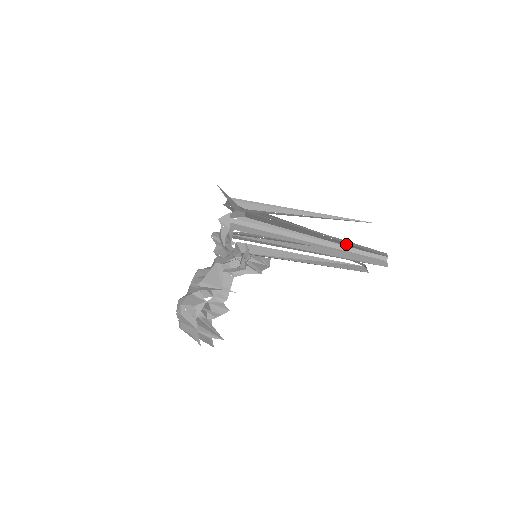
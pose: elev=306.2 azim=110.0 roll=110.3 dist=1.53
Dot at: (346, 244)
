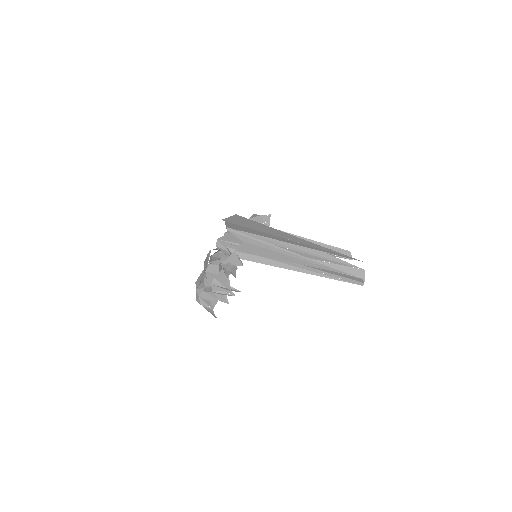
Dot at: occluded
